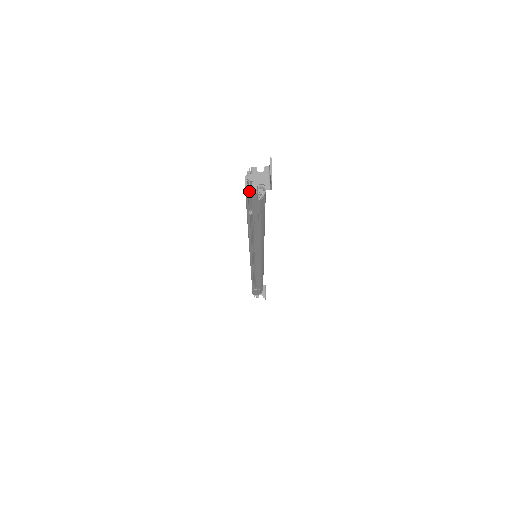
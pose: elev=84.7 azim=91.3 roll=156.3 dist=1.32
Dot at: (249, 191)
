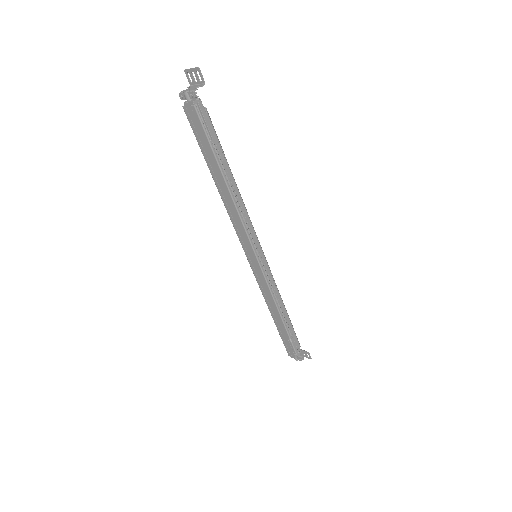
Dot at: (193, 95)
